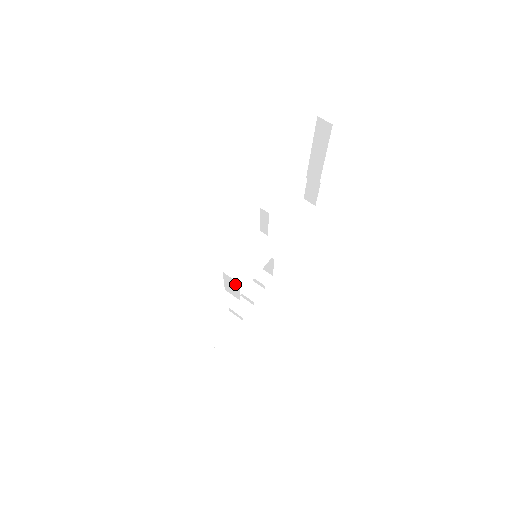
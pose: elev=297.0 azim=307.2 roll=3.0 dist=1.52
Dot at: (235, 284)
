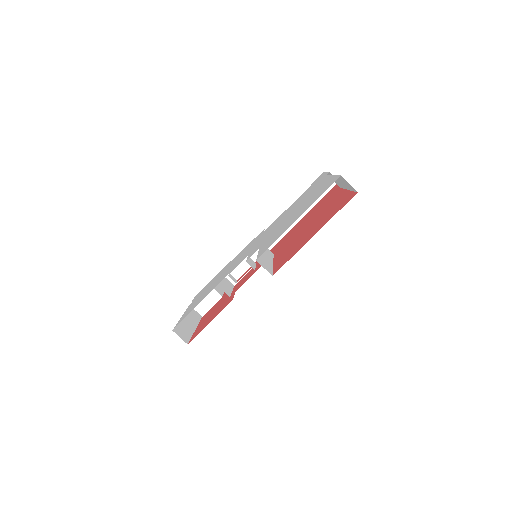
Dot at: (229, 293)
